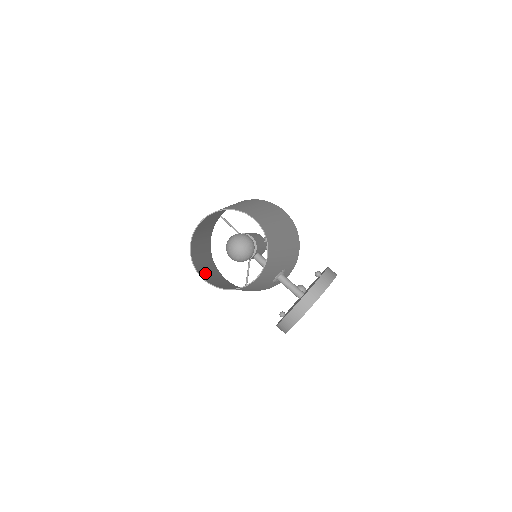
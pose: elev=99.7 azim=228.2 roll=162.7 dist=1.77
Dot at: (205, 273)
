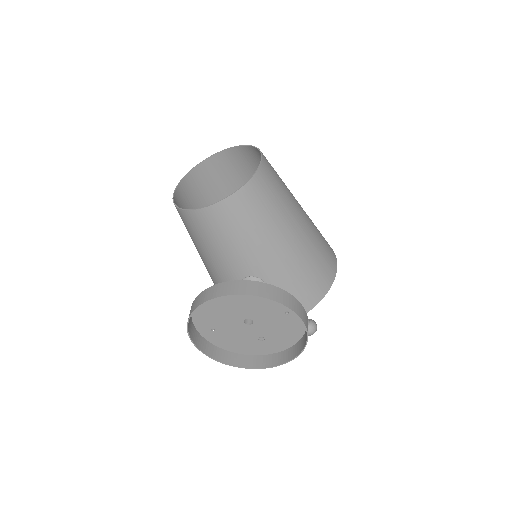
Dot at: occluded
